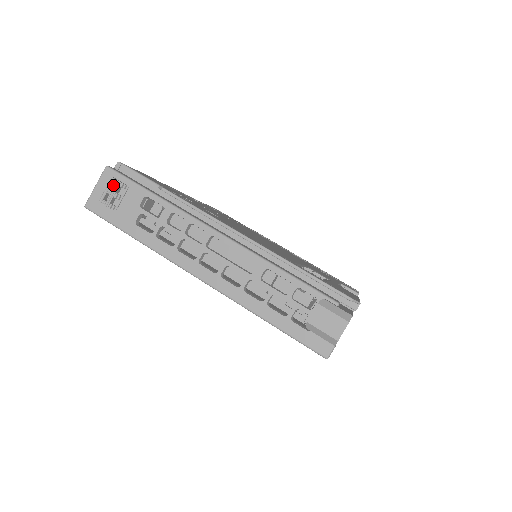
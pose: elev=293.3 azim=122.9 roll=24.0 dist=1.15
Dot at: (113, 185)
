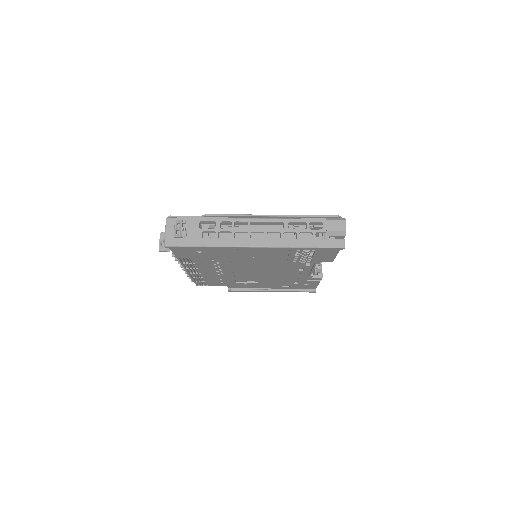
Dot at: (177, 225)
